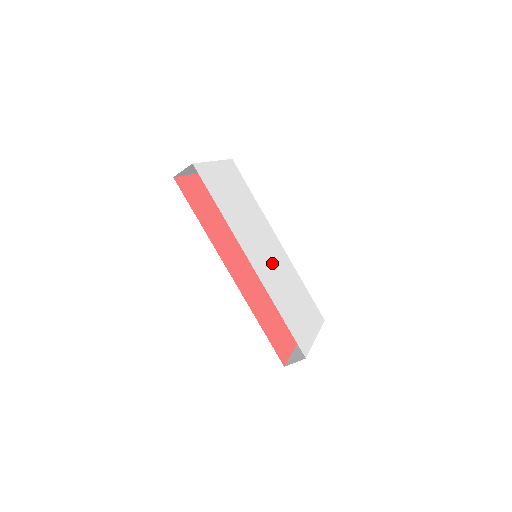
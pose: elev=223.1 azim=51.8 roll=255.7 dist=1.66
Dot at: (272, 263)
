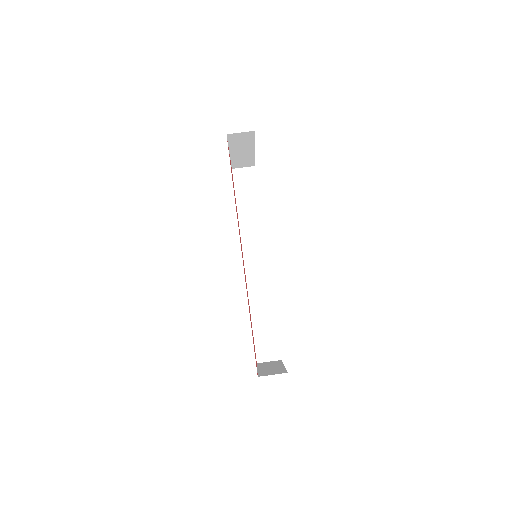
Dot at: occluded
